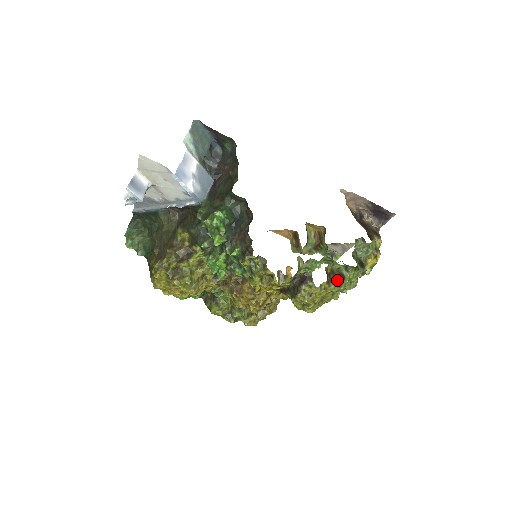
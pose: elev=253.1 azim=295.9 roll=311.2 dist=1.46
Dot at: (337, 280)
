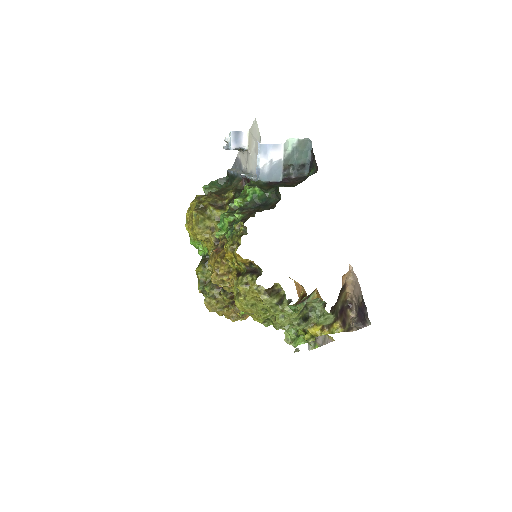
Dot at: (274, 298)
